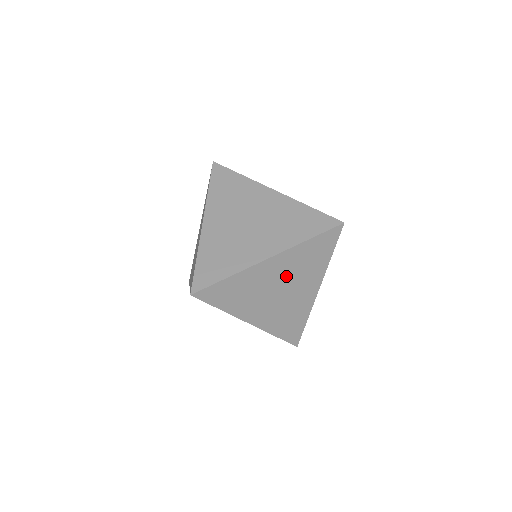
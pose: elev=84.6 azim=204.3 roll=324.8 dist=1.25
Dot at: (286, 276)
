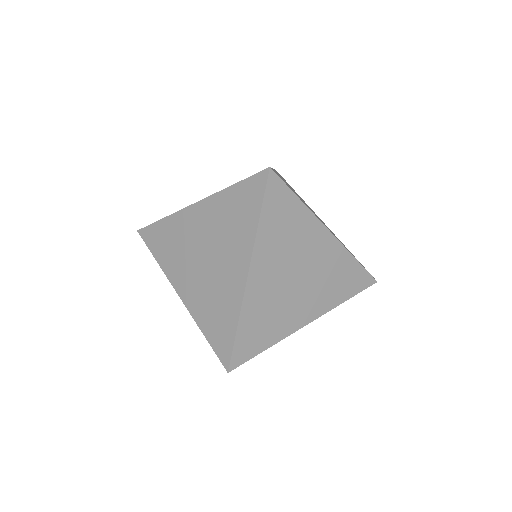
Dot at: (315, 269)
